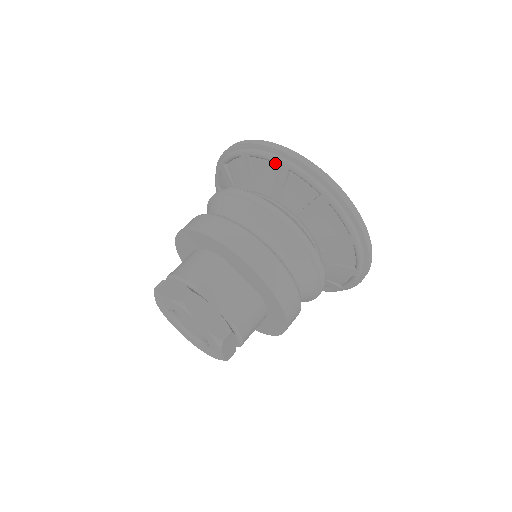
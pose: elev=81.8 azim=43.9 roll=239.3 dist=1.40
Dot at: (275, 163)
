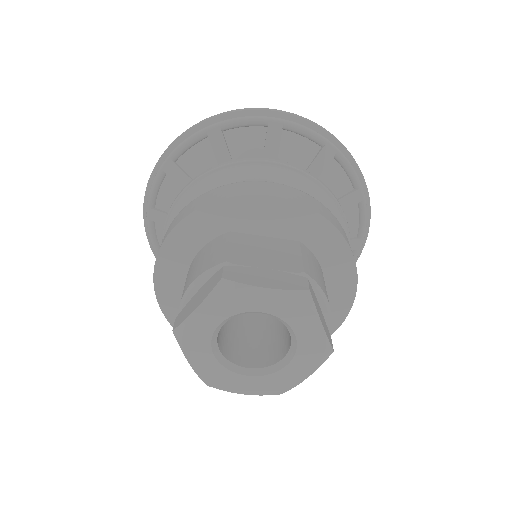
Dot at: (203, 140)
